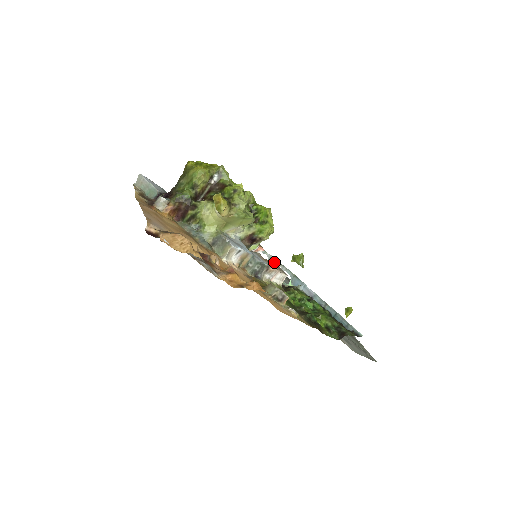
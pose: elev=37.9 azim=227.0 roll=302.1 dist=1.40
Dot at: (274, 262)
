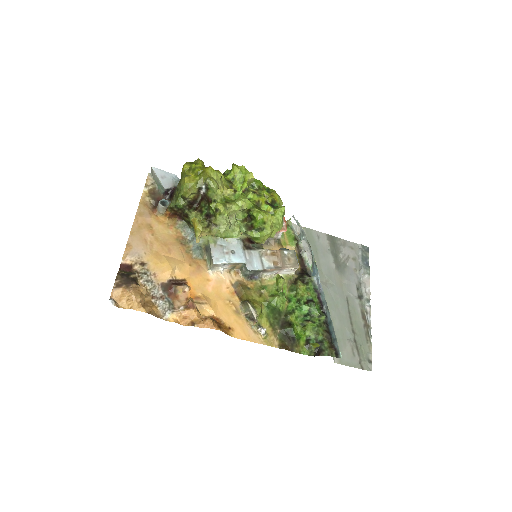
Dot at: (303, 238)
